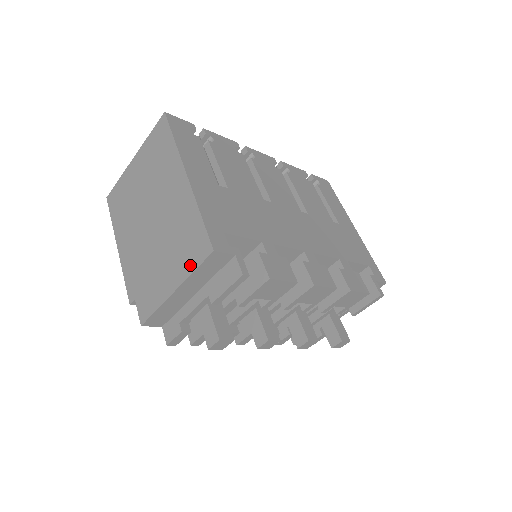
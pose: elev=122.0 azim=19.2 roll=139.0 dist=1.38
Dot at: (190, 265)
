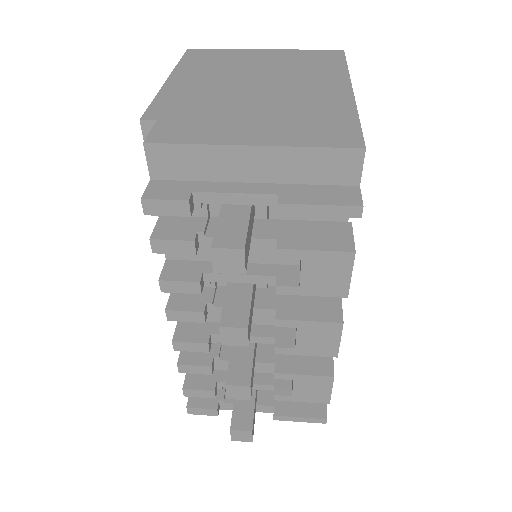
Dot at: (307, 140)
